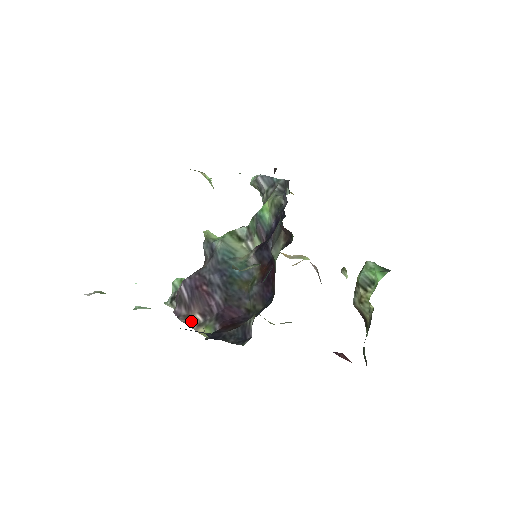
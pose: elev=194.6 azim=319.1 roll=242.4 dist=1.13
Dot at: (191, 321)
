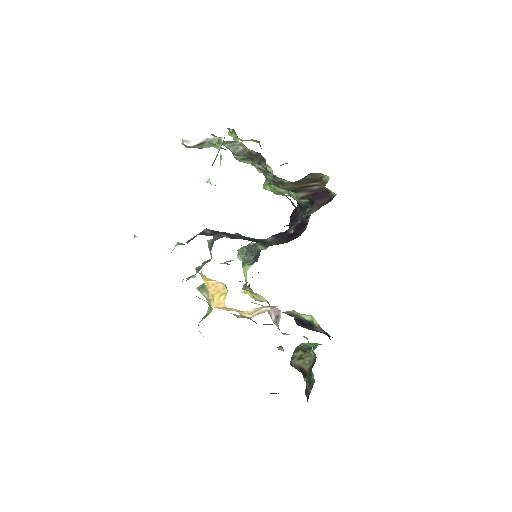
Dot at: occluded
